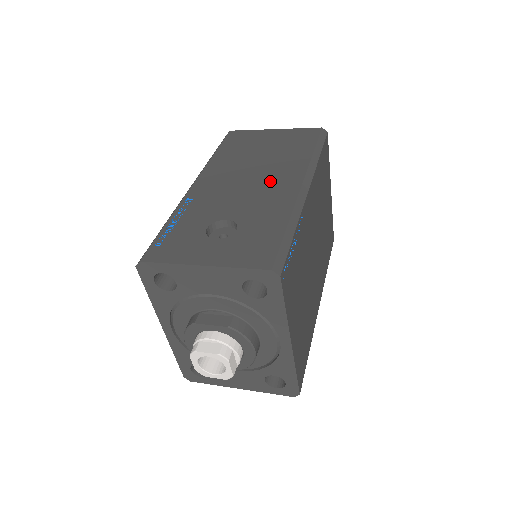
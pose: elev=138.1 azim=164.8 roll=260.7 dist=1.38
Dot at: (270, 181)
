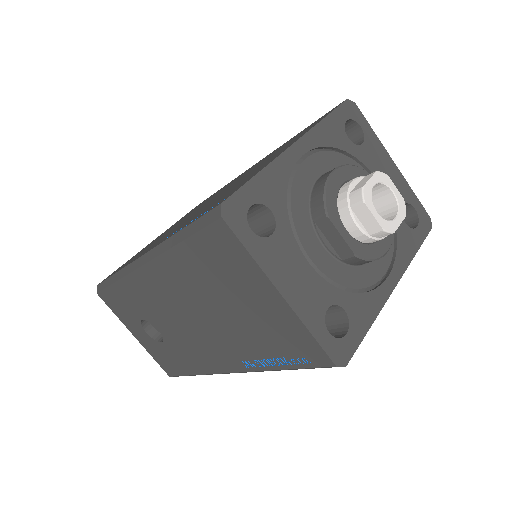
Dot at: occluded
